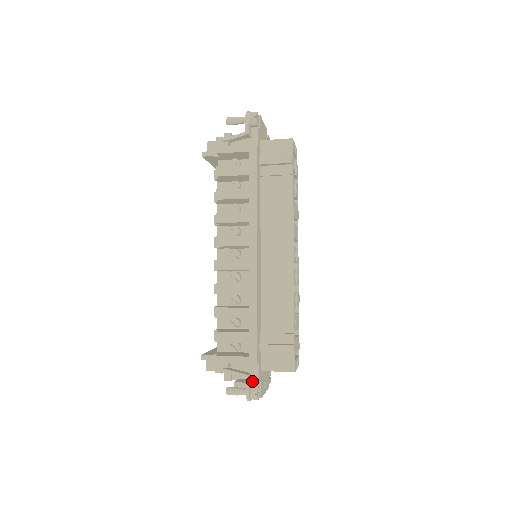
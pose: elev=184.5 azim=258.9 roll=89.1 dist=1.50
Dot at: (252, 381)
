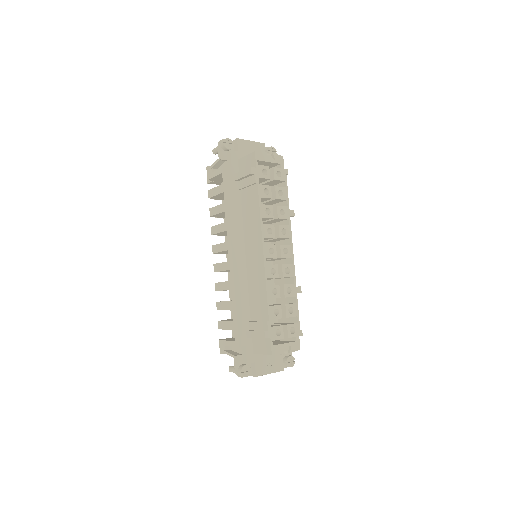
Dot at: (243, 361)
